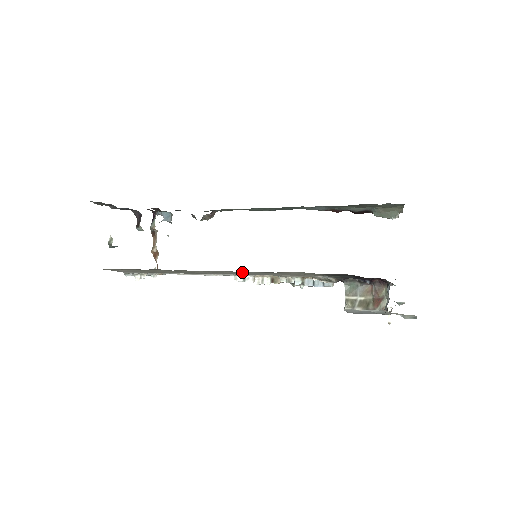
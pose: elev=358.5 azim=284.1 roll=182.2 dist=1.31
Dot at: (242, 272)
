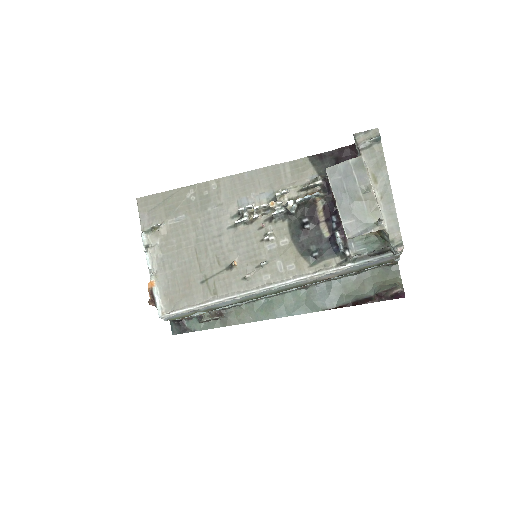
Dot at: (249, 177)
